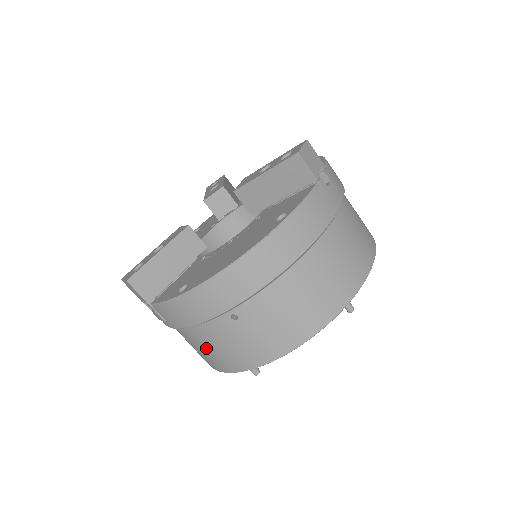
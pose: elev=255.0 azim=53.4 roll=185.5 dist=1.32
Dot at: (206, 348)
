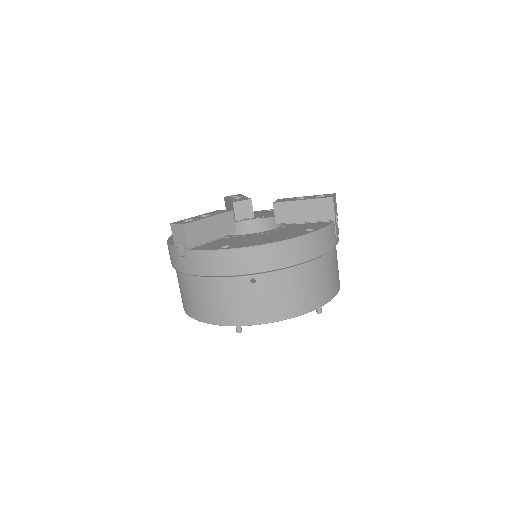
Dot at: (212, 299)
